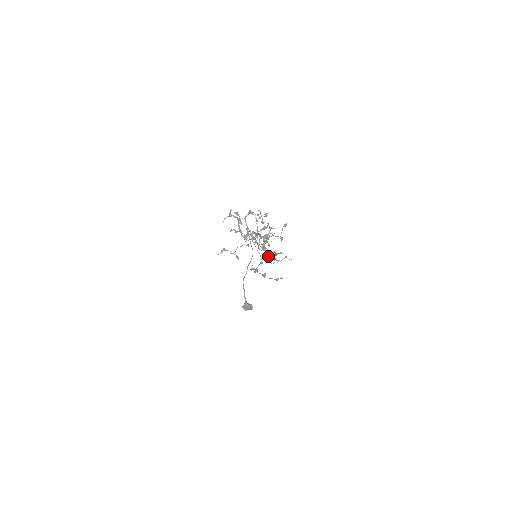
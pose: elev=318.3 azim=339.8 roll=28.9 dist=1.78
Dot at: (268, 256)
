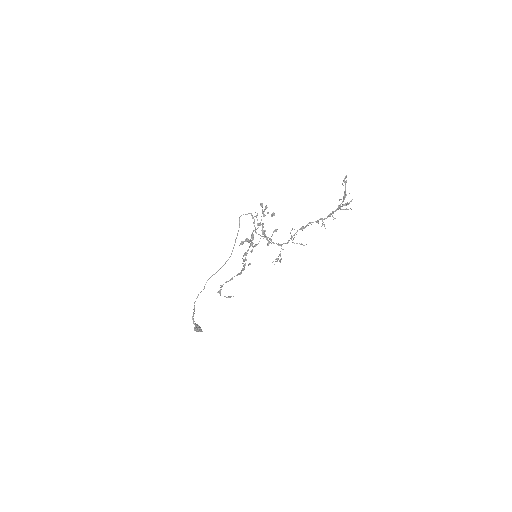
Dot at: occluded
